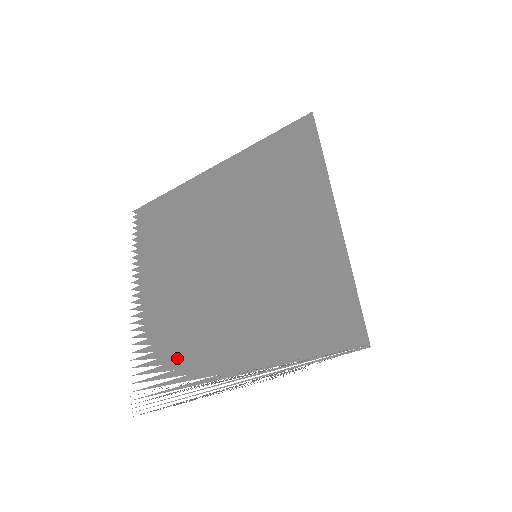
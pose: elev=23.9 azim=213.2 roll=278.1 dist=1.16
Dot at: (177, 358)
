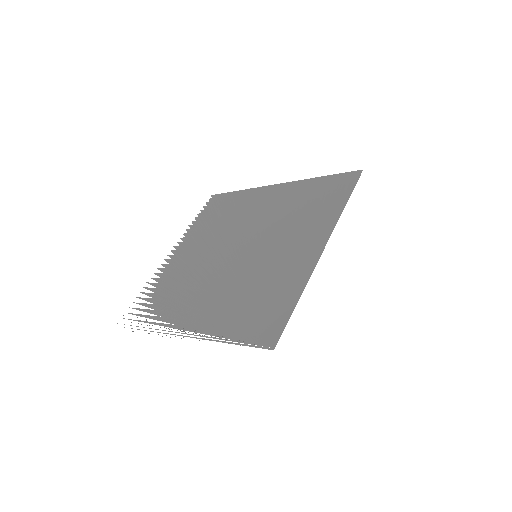
Dot at: (164, 303)
